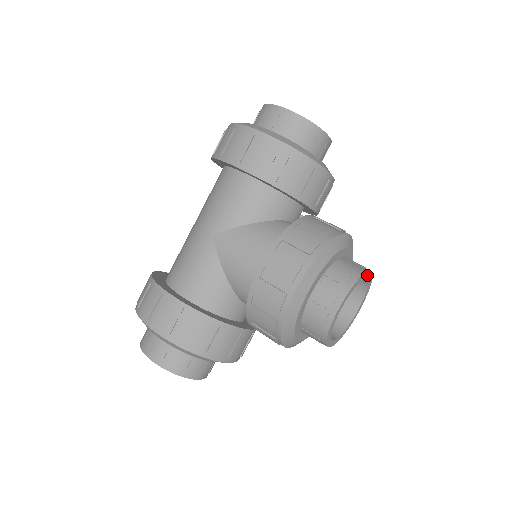
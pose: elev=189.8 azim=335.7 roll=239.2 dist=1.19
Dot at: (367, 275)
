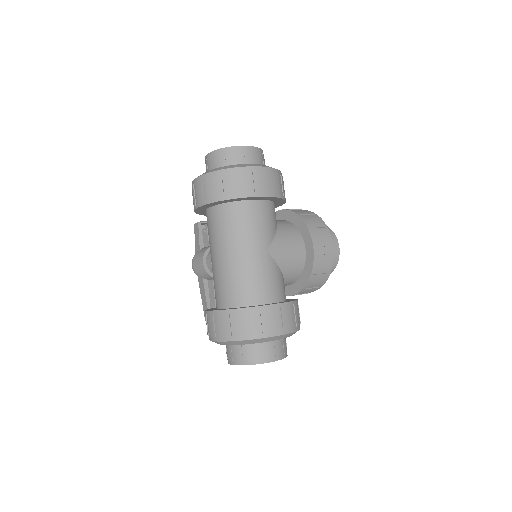
Dot at: occluded
